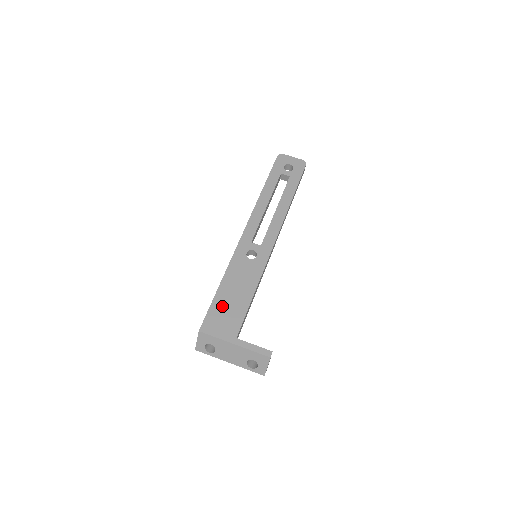
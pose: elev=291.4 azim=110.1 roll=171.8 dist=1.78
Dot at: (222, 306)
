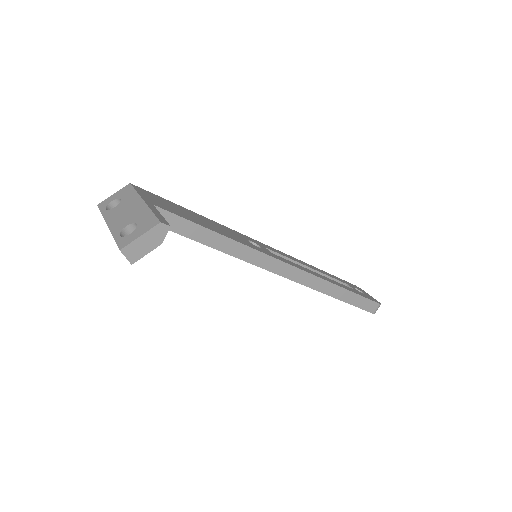
Dot at: (177, 207)
